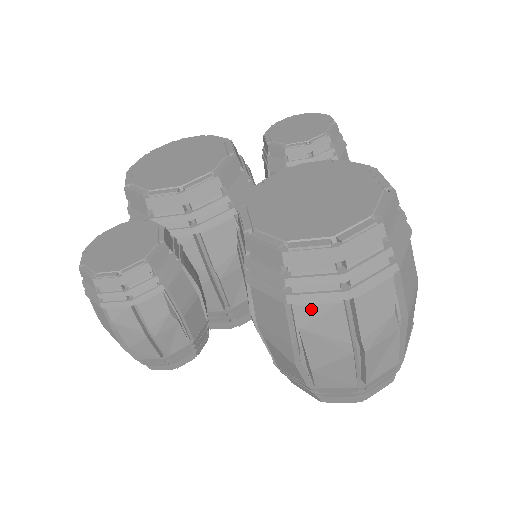
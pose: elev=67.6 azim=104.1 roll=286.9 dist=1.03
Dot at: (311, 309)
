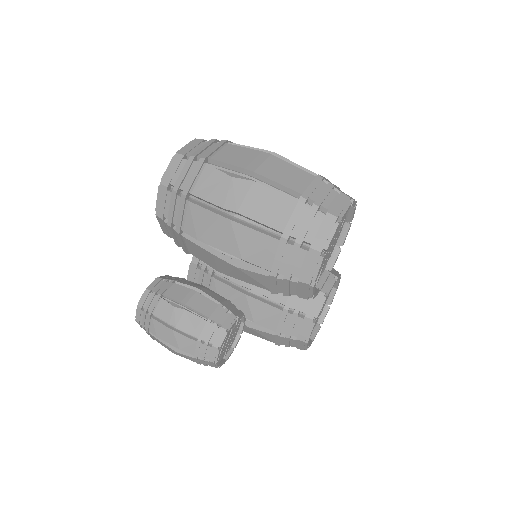
Dot at: (188, 223)
